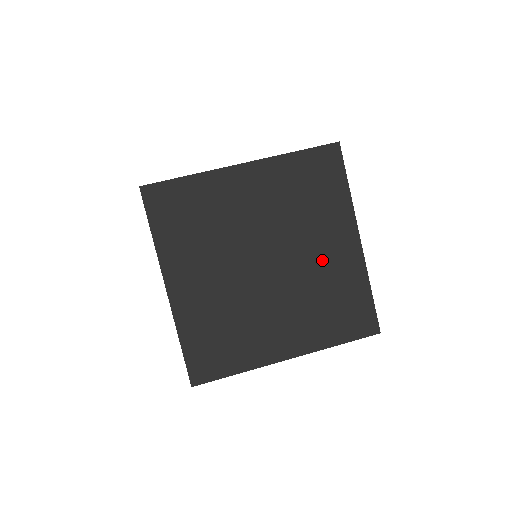
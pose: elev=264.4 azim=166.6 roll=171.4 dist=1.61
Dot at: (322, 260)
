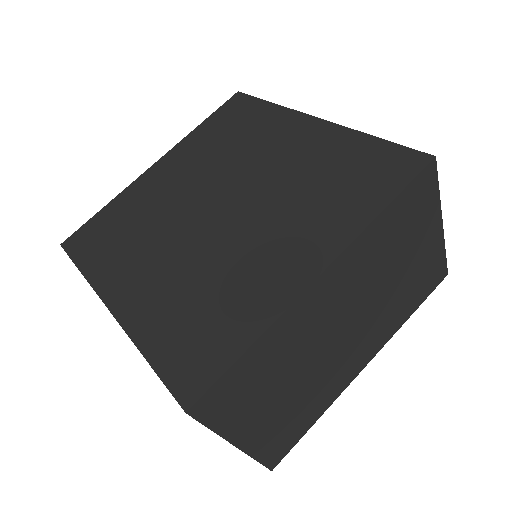
Dot at: (258, 253)
